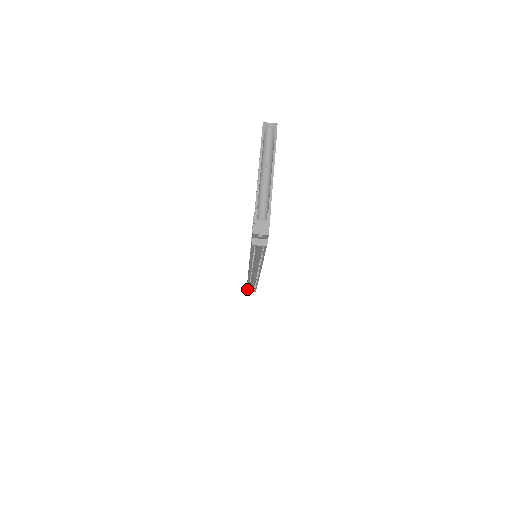
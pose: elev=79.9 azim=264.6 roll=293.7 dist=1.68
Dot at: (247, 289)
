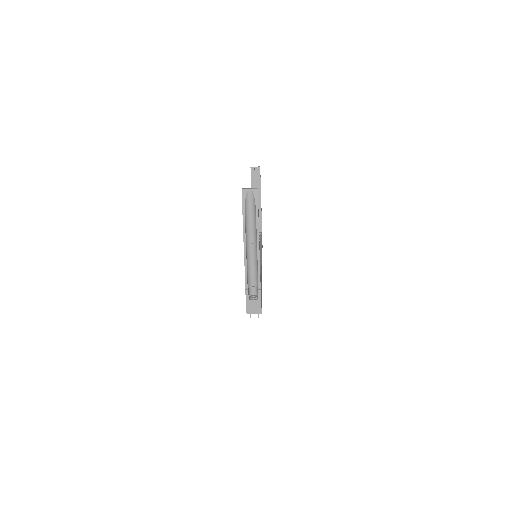
Dot at: occluded
